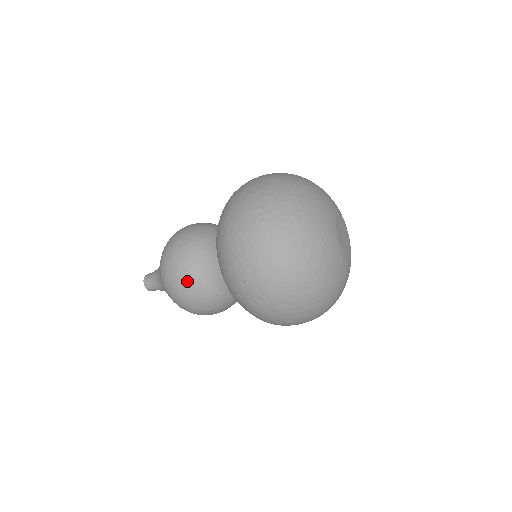
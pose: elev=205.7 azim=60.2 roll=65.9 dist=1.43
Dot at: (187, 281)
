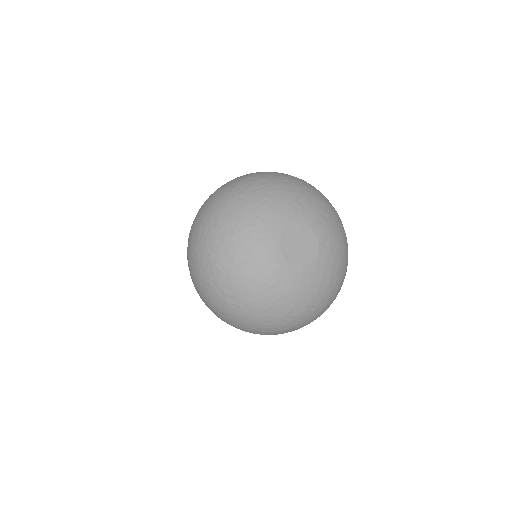
Dot at: occluded
